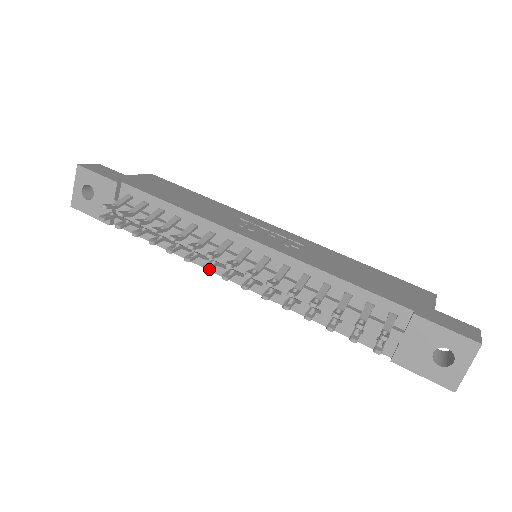
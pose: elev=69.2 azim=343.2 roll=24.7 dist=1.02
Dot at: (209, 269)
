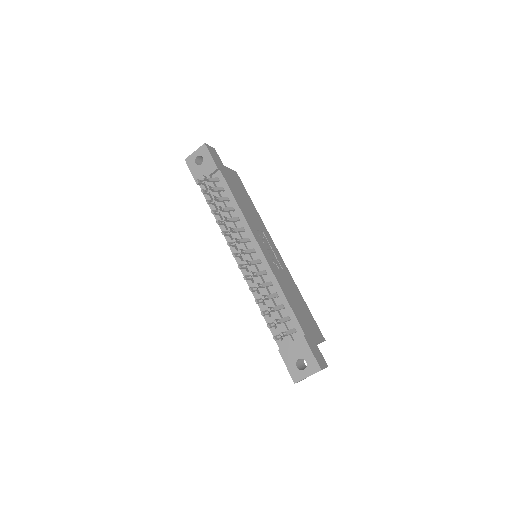
Dot at: (230, 245)
